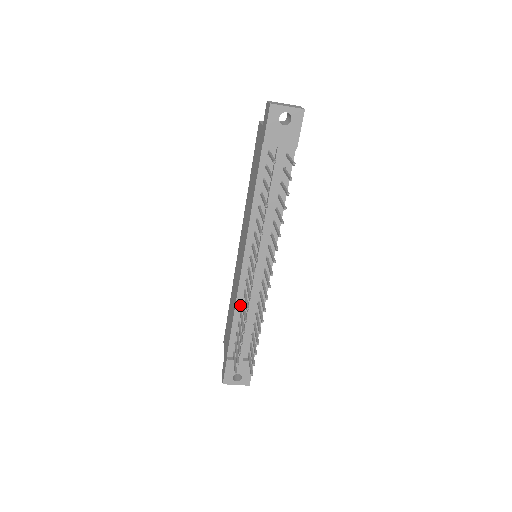
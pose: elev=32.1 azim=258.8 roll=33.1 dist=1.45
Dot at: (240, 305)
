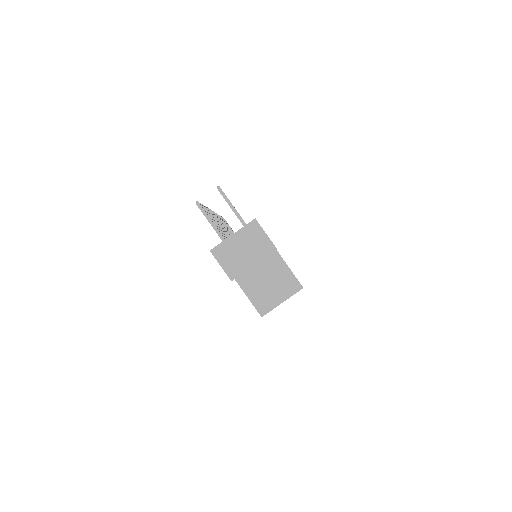
Dot at: occluded
